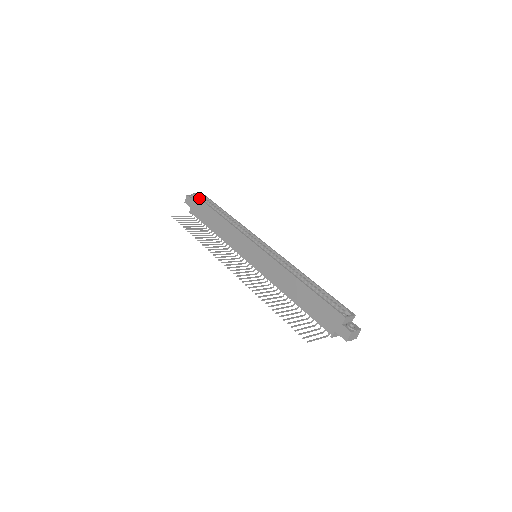
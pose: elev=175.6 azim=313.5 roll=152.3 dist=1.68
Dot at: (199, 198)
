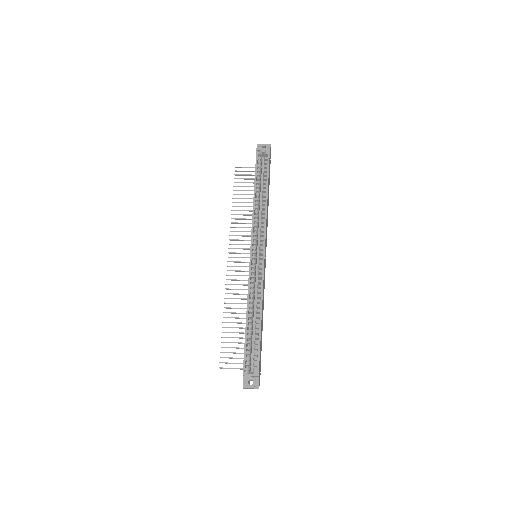
Dot at: occluded
